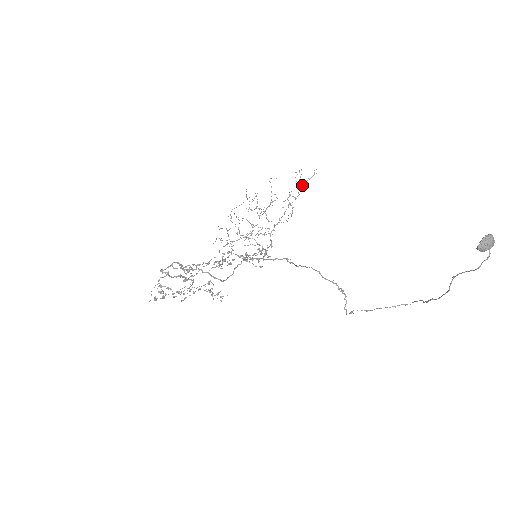
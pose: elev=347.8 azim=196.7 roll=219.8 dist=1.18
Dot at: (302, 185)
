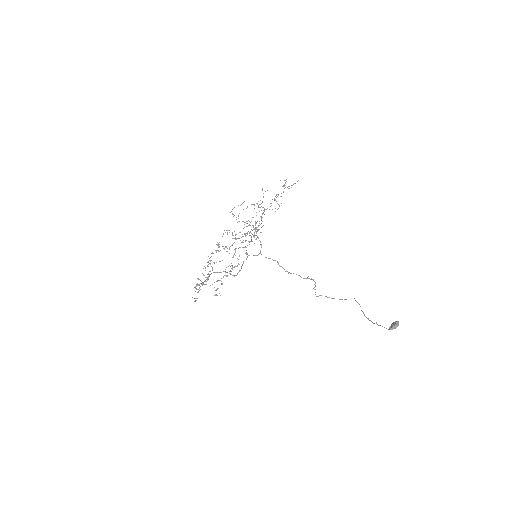
Dot at: (287, 187)
